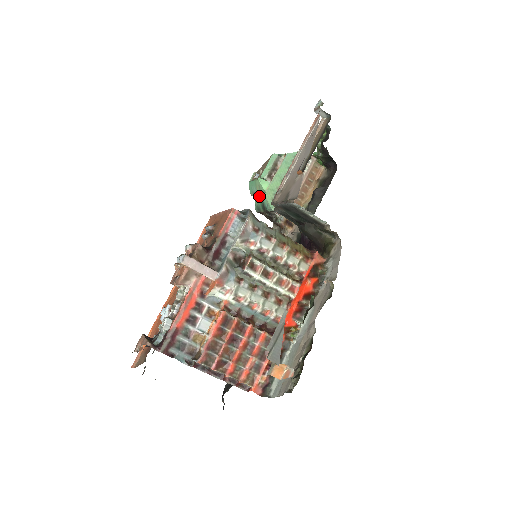
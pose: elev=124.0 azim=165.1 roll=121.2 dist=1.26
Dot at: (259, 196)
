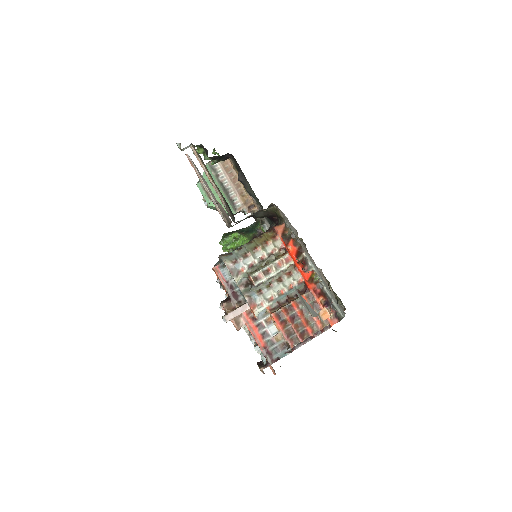
Dot at: occluded
